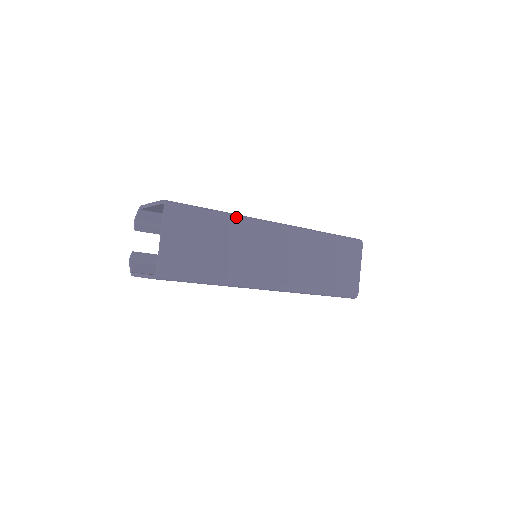
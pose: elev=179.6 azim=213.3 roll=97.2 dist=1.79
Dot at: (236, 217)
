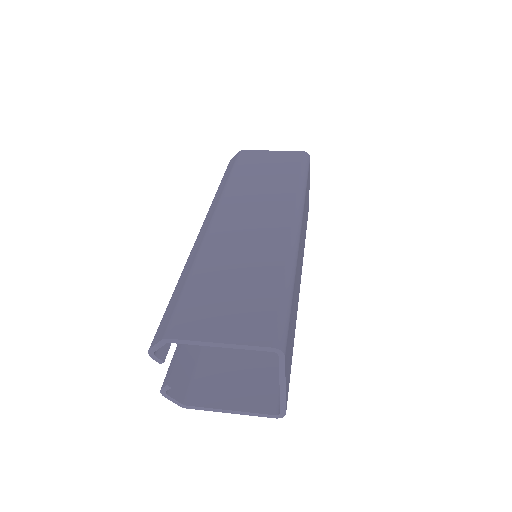
Dot at: (294, 269)
